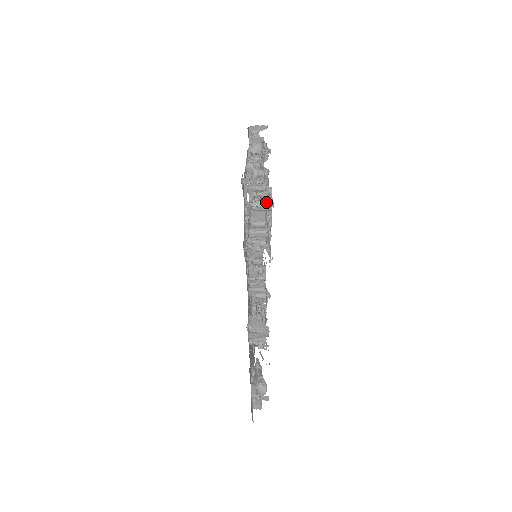
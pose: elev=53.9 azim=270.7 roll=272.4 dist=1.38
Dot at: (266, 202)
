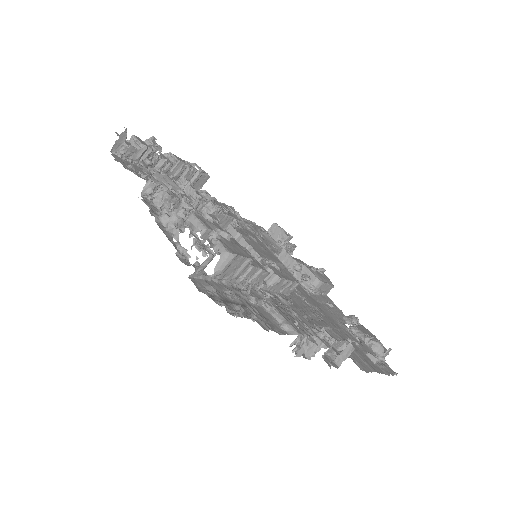
Dot at: (225, 257)
